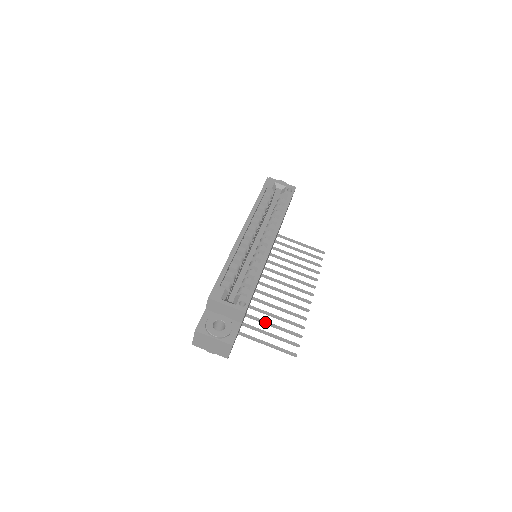
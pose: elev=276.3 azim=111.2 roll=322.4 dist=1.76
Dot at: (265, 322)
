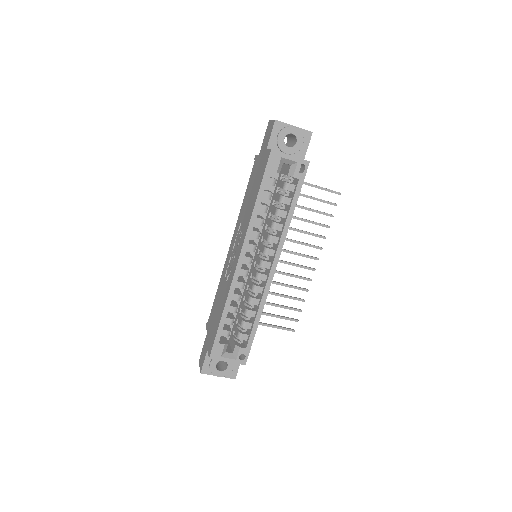
Dot at: (266, 304)
